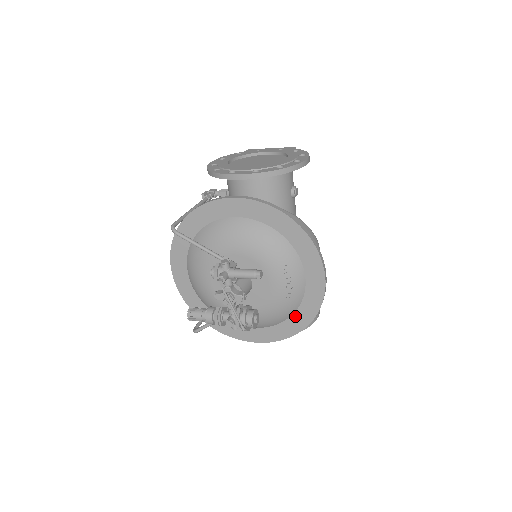
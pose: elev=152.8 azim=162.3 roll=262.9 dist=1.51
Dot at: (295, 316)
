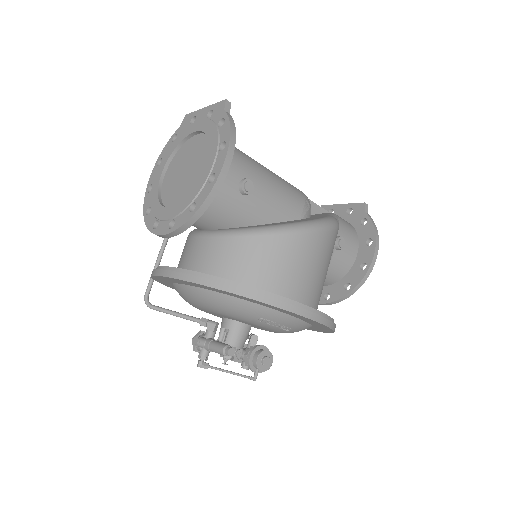
Dot at: (315, 327)
